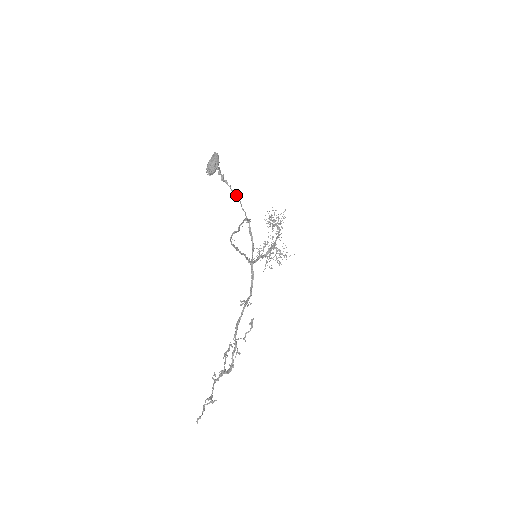
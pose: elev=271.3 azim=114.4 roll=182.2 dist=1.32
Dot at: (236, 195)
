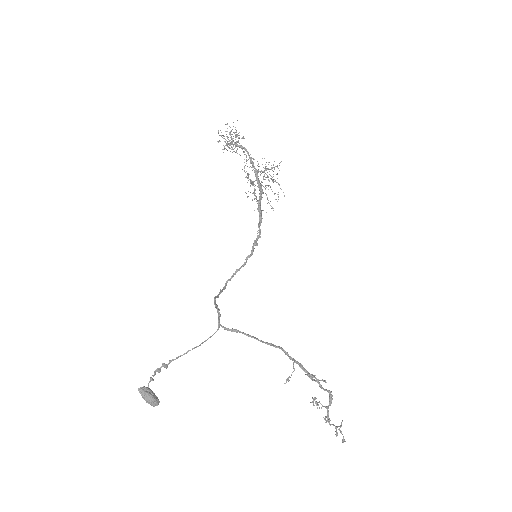
Dot at: occluded
